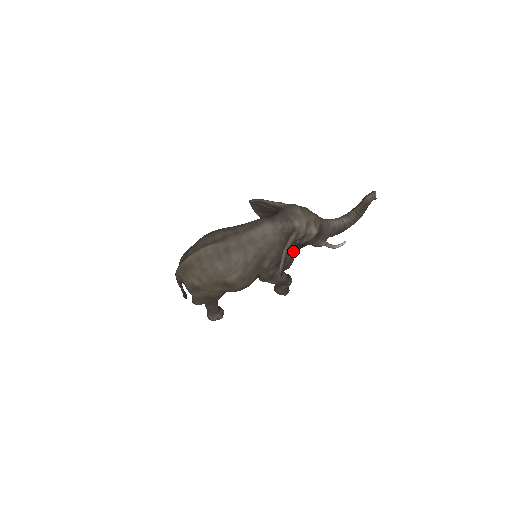
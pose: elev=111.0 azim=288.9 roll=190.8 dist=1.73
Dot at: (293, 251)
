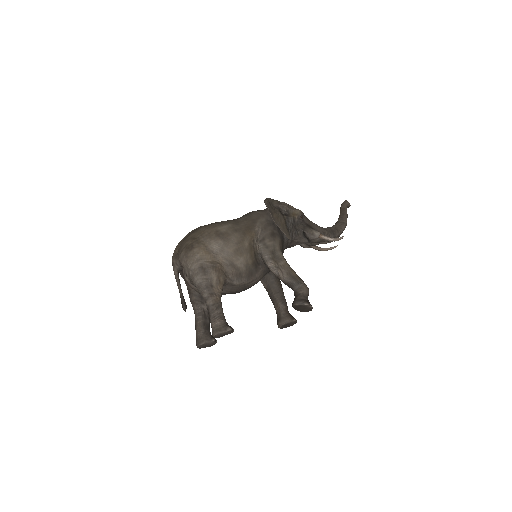
Dot at: (281, 216)
